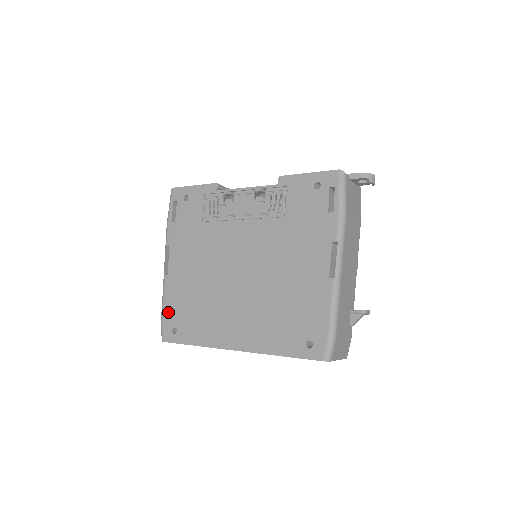
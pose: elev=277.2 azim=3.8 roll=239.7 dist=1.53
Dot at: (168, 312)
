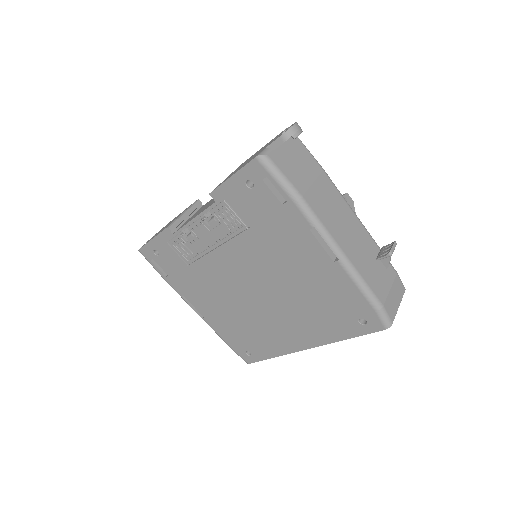
Dot at: (231, 343)
